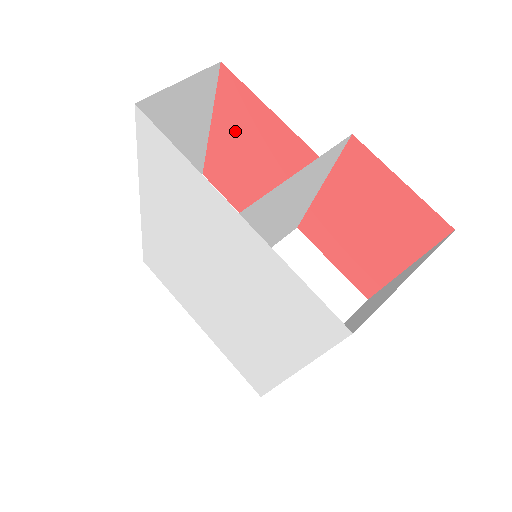
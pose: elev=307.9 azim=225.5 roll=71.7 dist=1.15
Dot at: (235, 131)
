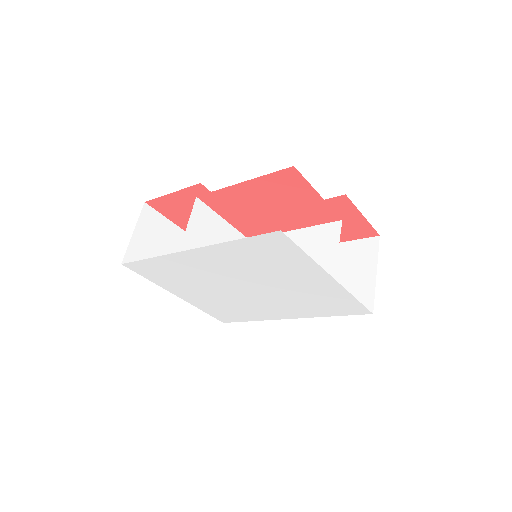
Dot at: (271, 192)
